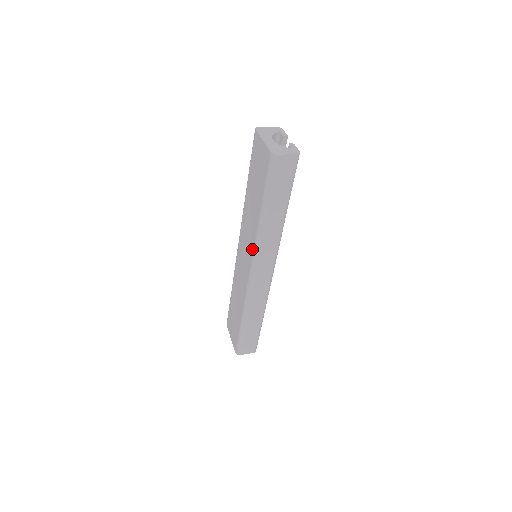
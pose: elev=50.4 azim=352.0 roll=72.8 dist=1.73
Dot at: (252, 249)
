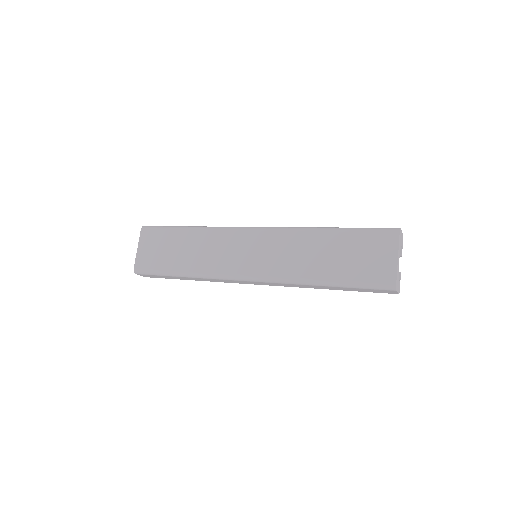
Dot at: (274, 274)
